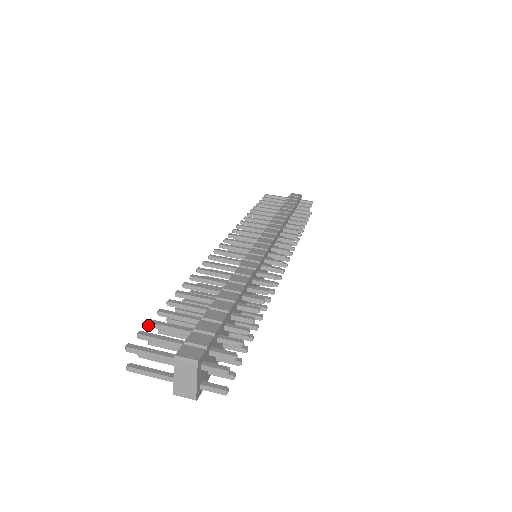
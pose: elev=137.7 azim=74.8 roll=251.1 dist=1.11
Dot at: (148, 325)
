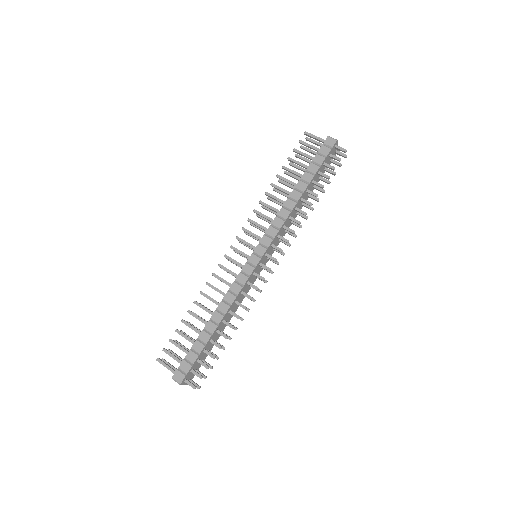
Dot at: (169, 341)
